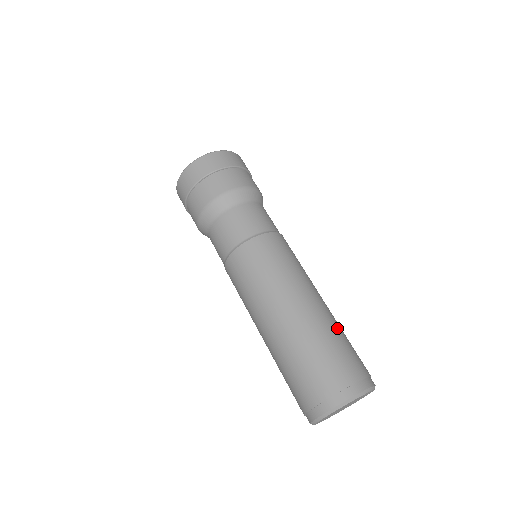
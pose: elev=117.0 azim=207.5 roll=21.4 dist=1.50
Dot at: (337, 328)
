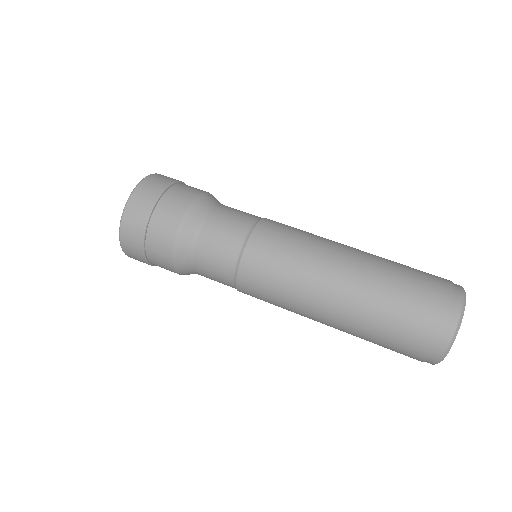
Dot at: (390, 265)
